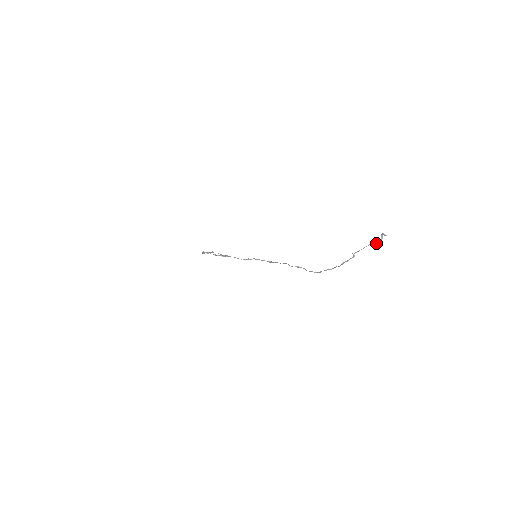
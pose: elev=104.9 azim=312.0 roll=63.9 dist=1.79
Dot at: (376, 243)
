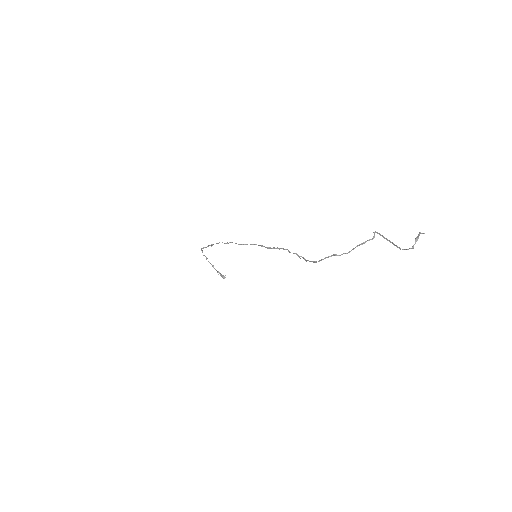
Dot at: (406, 249)
